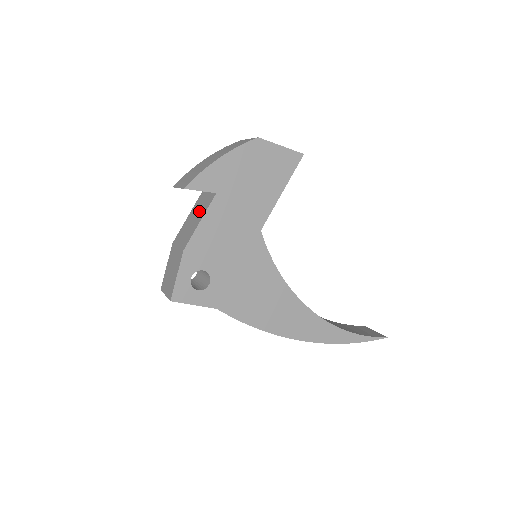
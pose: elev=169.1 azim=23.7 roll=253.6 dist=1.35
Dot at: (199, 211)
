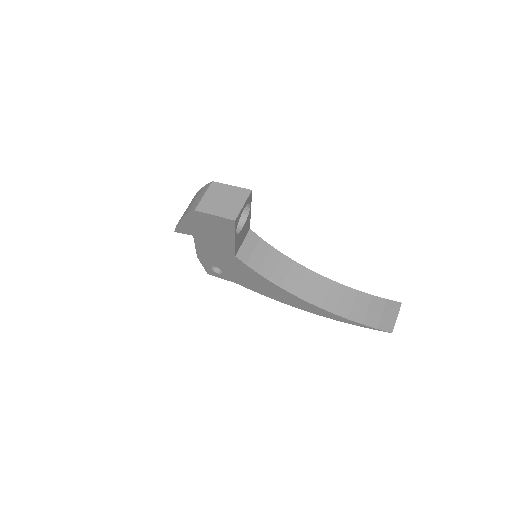
Dot at: occluded
